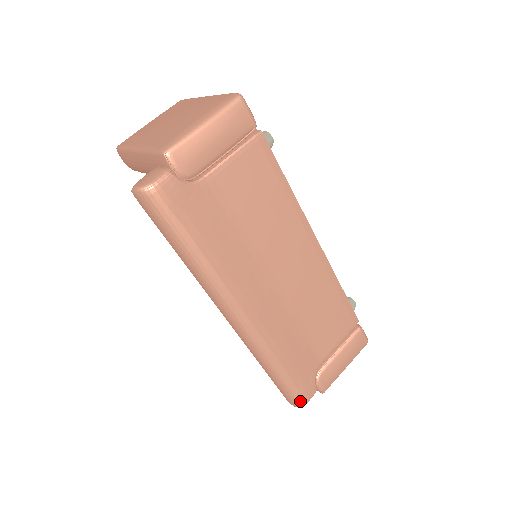
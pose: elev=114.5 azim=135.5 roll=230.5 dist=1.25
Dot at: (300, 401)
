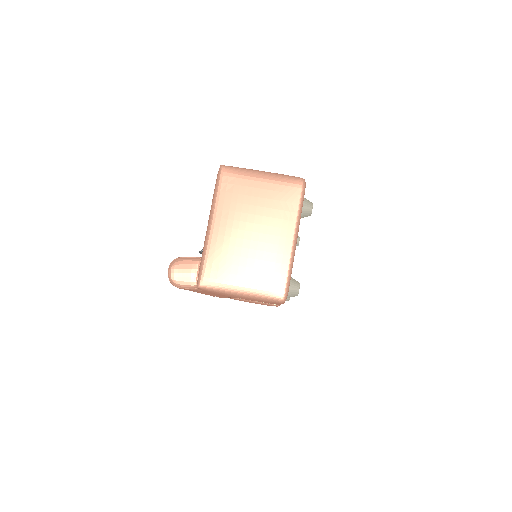
Dot at: occluded
